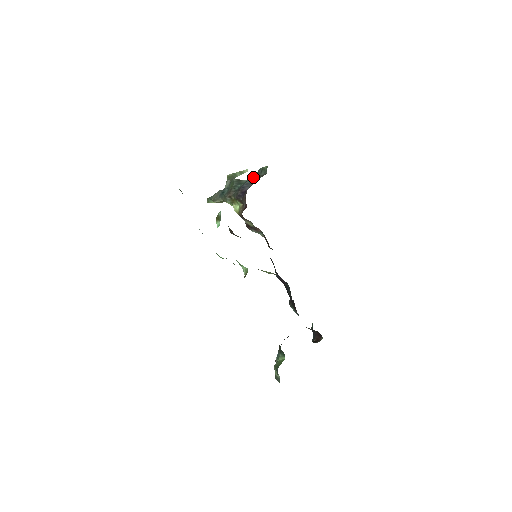
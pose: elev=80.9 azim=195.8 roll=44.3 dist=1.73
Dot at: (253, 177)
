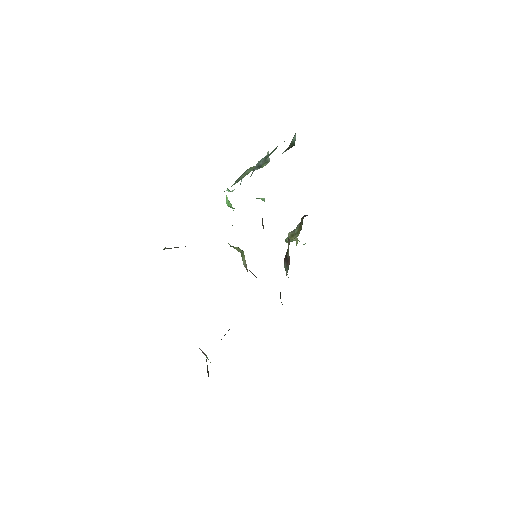
Dot at: occluded
